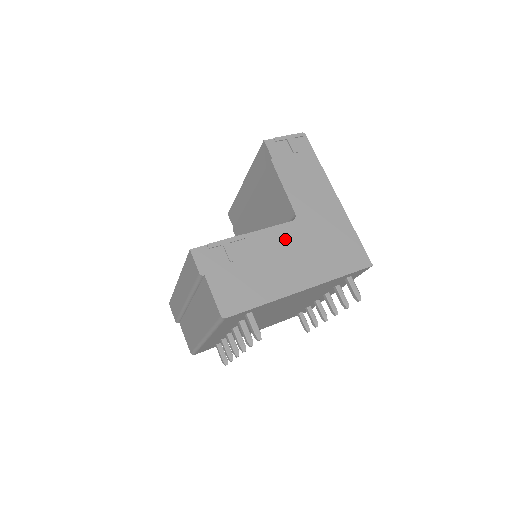
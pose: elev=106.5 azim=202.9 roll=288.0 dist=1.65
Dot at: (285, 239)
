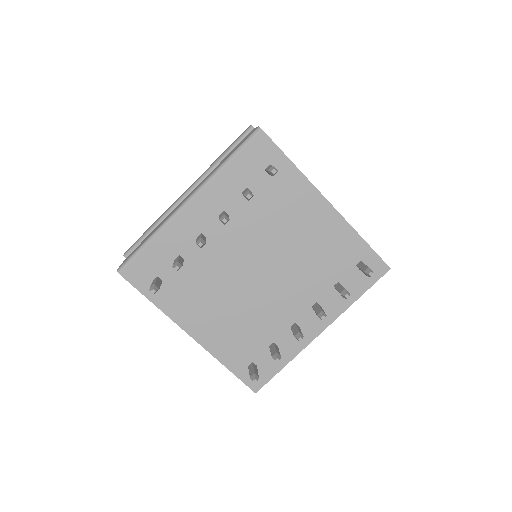
Dot at: occluded
